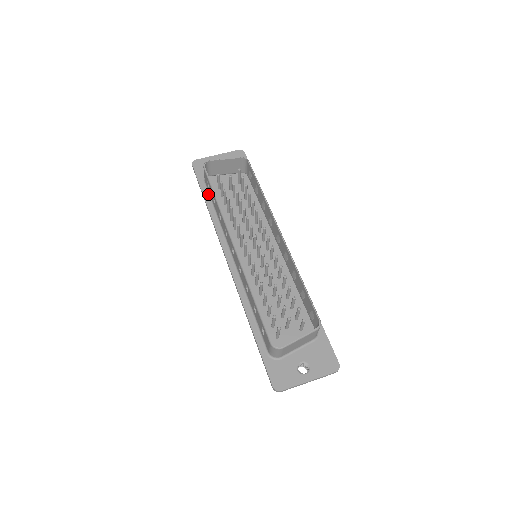
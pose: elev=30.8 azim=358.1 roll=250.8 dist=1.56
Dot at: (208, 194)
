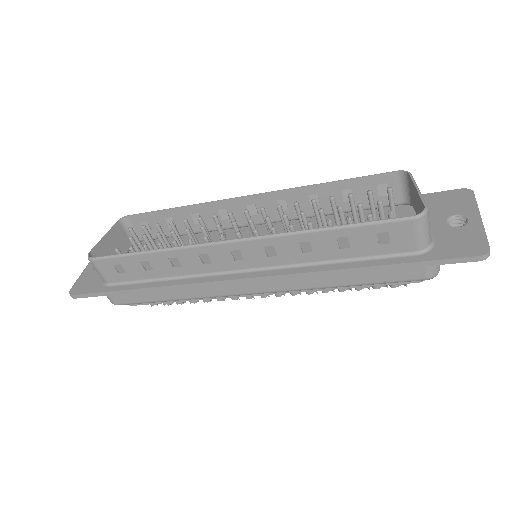
Dot at: (129, 284)
